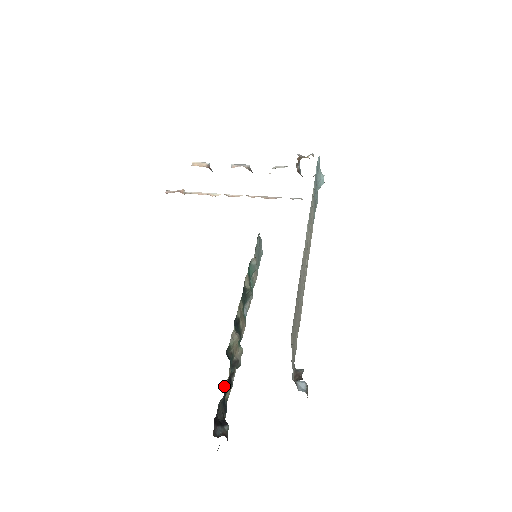
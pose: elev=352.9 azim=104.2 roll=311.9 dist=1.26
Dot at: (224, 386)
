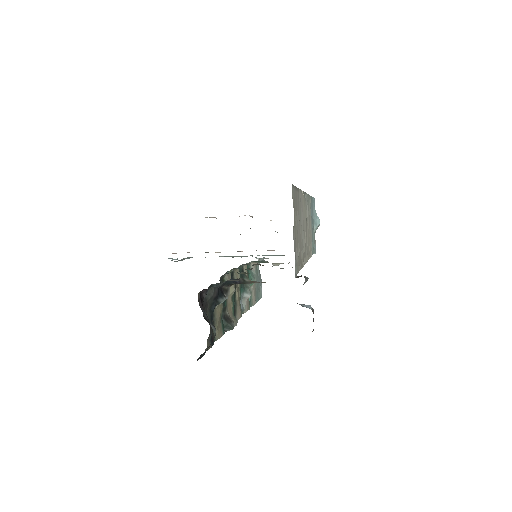
Dot at: occluded
